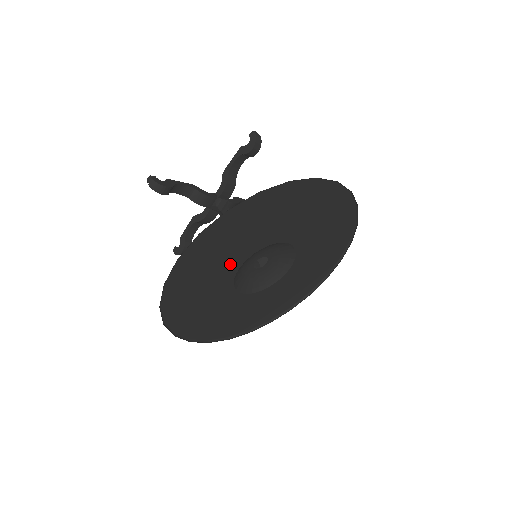
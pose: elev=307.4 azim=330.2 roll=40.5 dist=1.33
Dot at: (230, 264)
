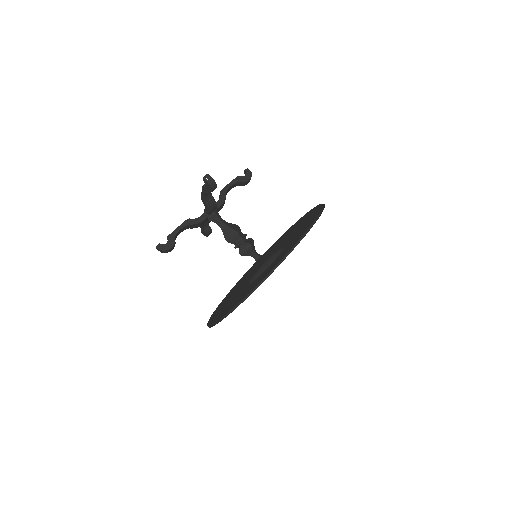
Dot at: (240, 291)
